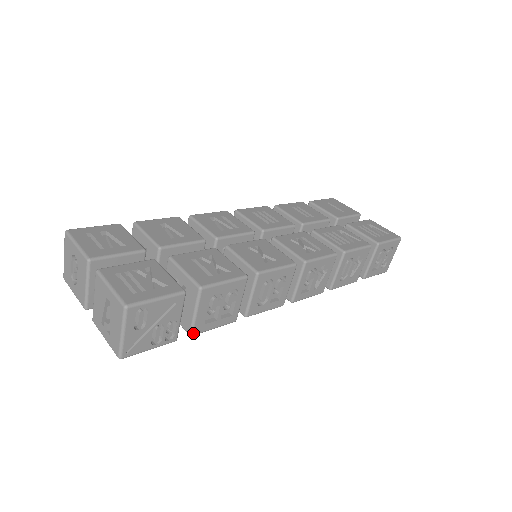
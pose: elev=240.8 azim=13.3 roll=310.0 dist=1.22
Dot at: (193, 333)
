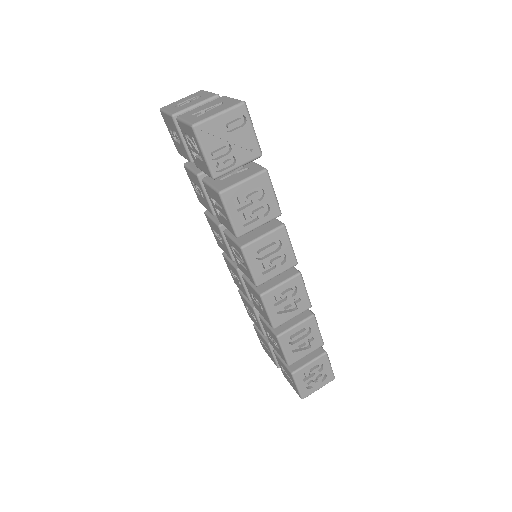
Dot at: (223, 193)
